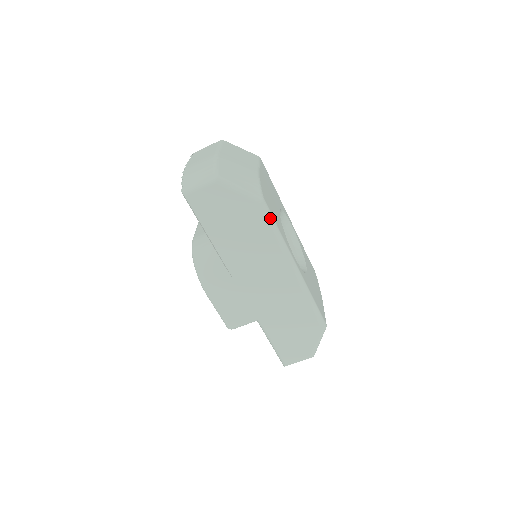
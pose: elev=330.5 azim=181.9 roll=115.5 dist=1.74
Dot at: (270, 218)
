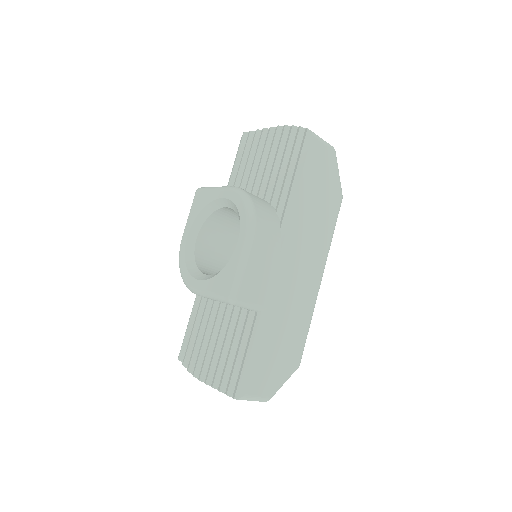
Dot at: occluded
